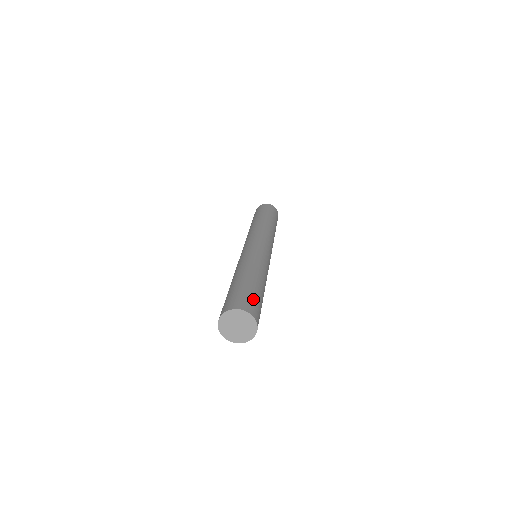
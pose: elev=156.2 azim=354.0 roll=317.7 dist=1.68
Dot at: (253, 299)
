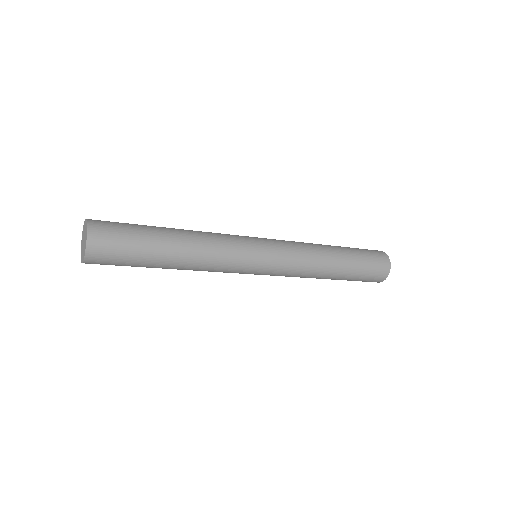
Dot at: (120, 223)
